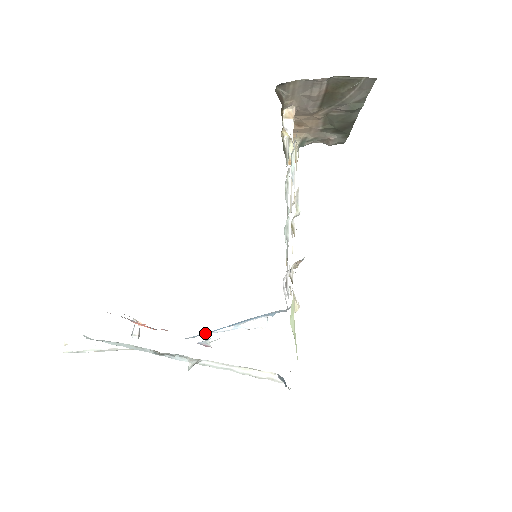
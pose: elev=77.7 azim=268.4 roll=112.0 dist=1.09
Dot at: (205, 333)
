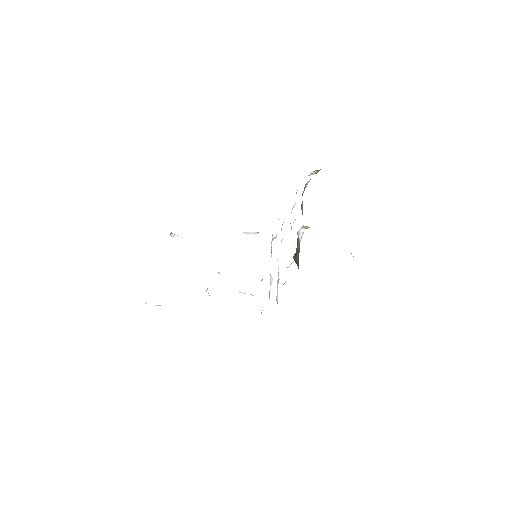
Dot at: occluded
